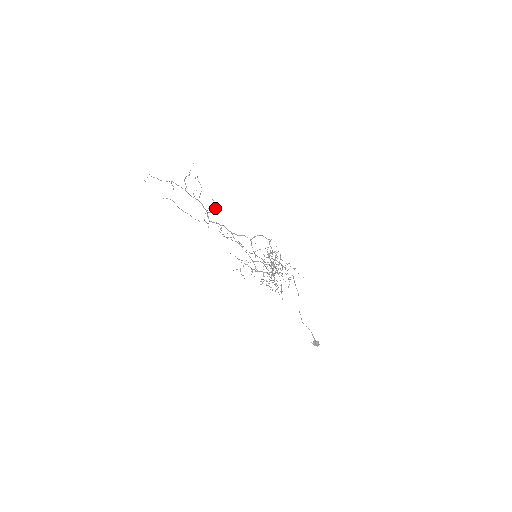
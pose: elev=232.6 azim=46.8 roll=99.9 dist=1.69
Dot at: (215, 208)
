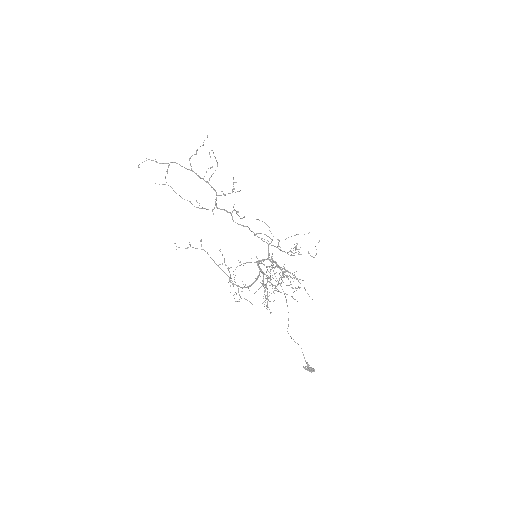
Dot at: (233, 188)
